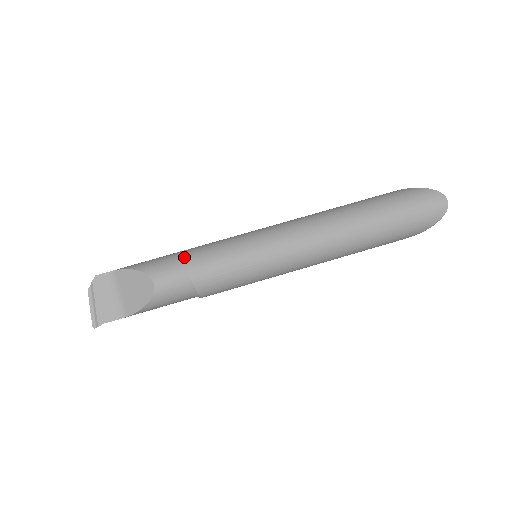
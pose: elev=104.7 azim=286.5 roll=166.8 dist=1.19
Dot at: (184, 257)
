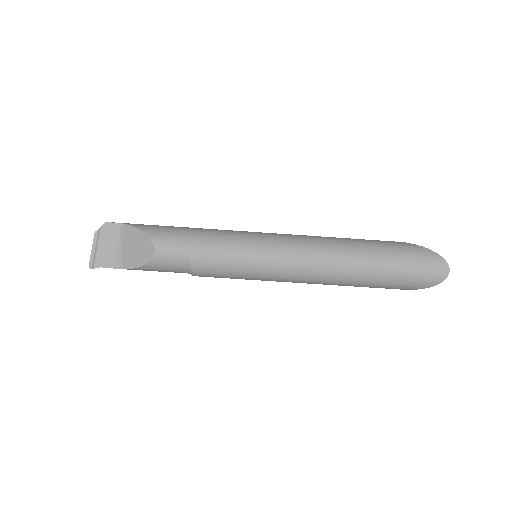
Dot at: (190, 236)
